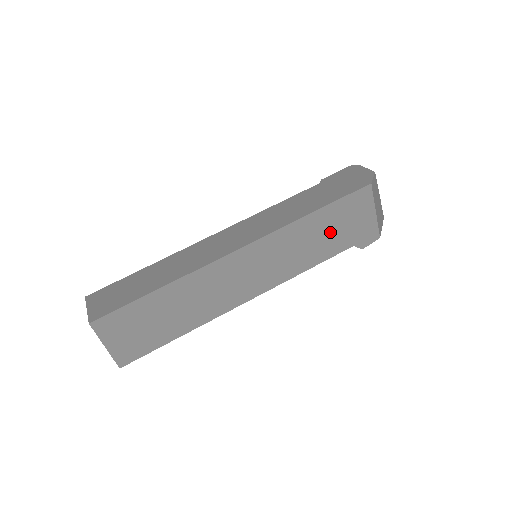
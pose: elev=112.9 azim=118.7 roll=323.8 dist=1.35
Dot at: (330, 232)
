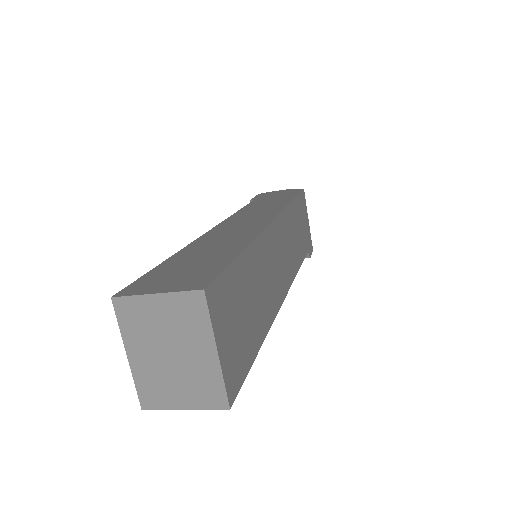
Dot at: (300, 229)
